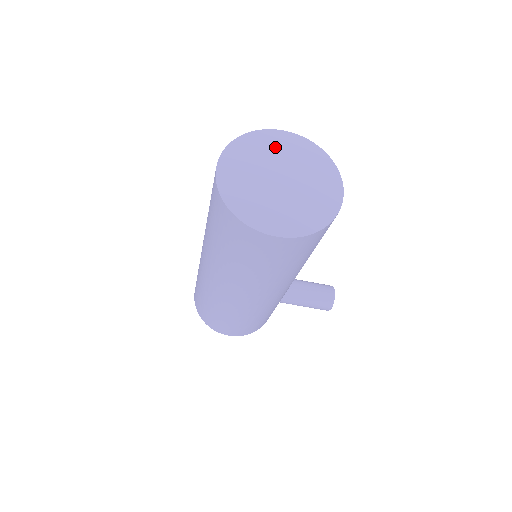
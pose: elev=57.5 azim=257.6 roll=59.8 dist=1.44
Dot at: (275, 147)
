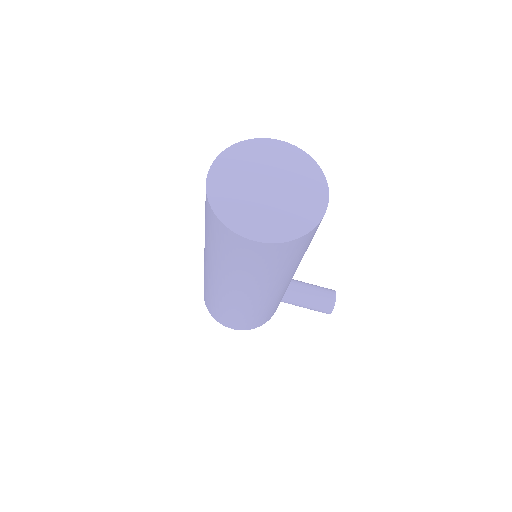
Dot at: (268, 156)
